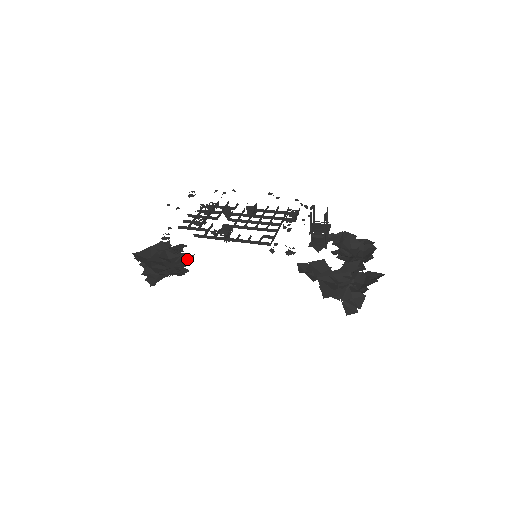
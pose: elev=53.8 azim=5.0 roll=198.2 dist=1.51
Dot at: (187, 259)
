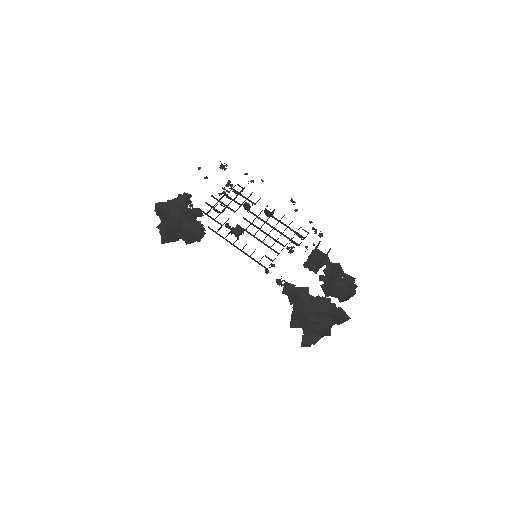
Dot at: (198, 234)
